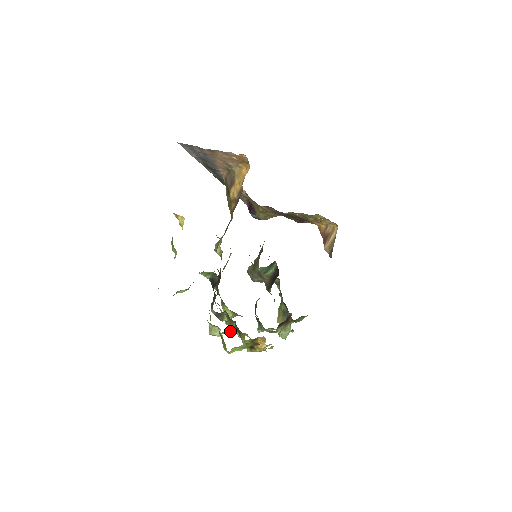
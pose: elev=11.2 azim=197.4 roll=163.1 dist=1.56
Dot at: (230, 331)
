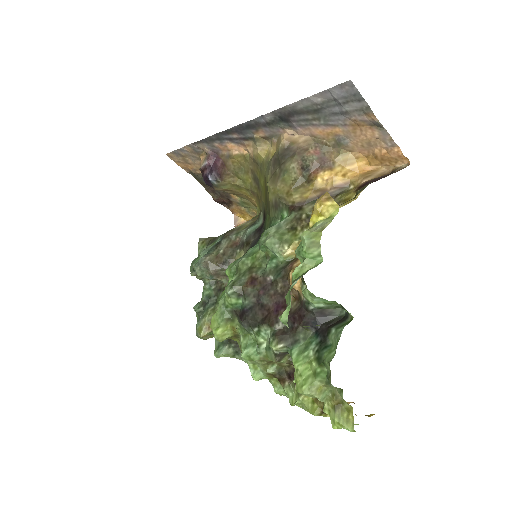
Dot at: occluded
